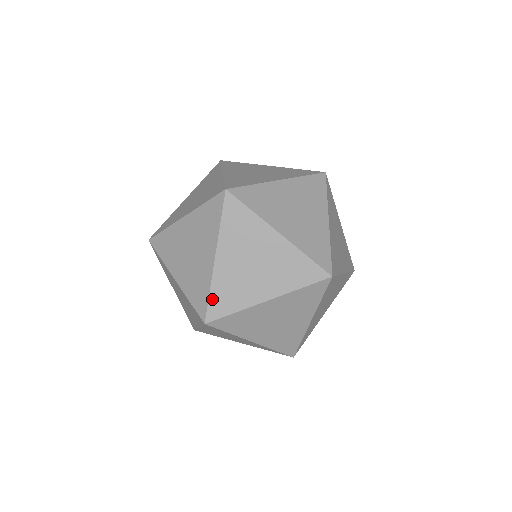
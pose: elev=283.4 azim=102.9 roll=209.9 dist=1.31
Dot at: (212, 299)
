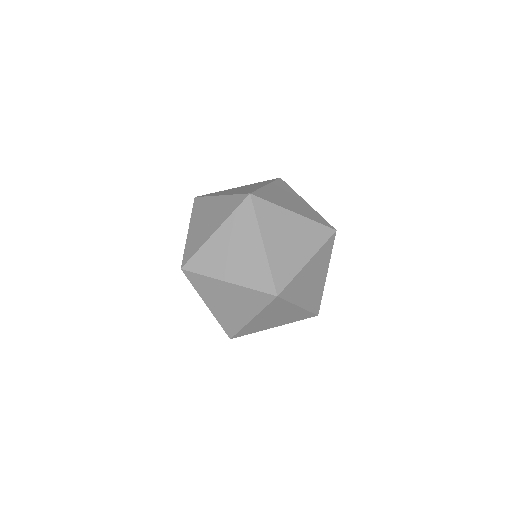
Dot at: (274, 275)
